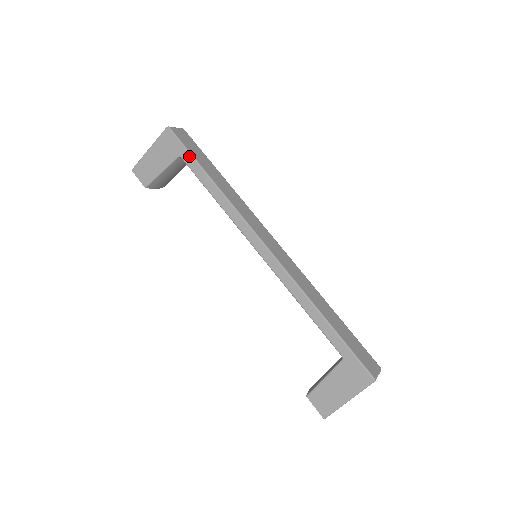
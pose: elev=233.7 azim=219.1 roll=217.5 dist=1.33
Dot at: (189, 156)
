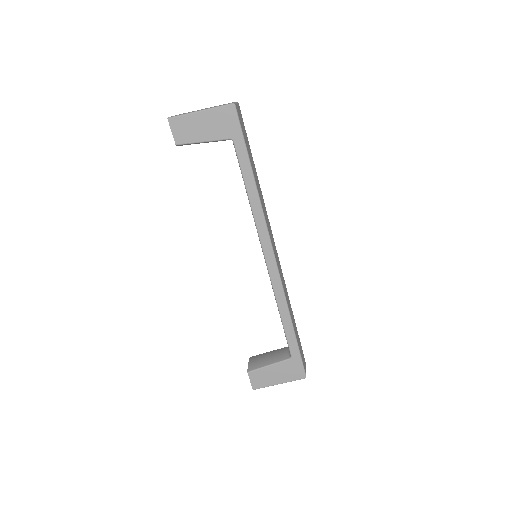
Dot at: (243, 146)
